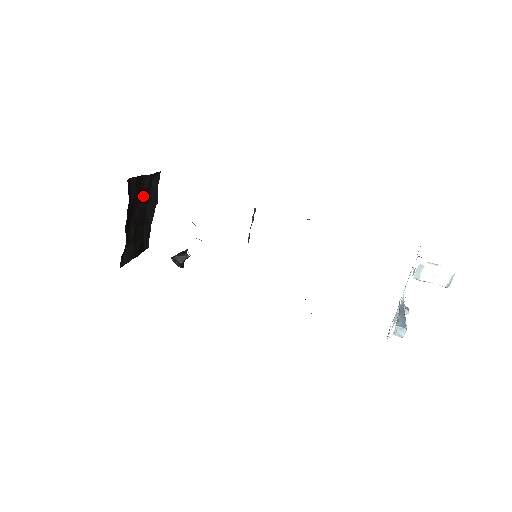
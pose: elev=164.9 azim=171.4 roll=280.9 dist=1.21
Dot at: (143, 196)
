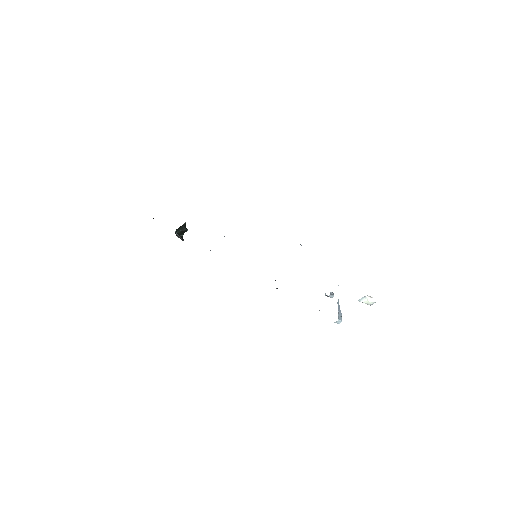
Dot at: occluded
